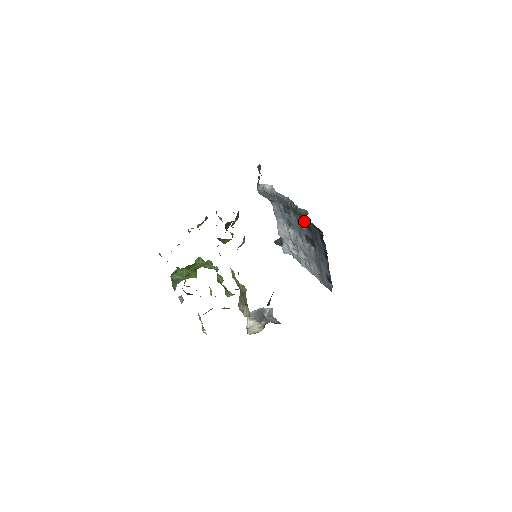
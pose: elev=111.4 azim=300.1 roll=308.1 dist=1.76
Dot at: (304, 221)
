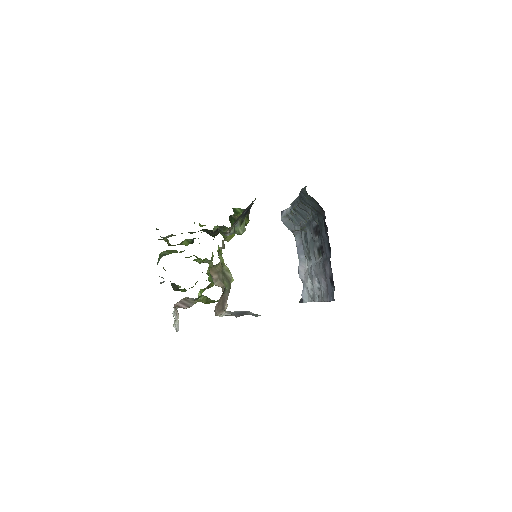
Dot at: (316, 228)
